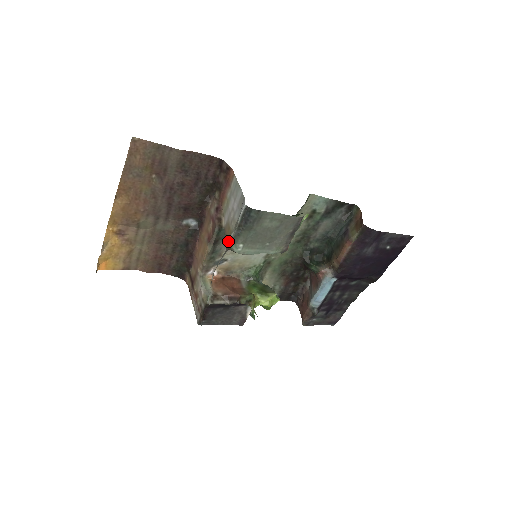
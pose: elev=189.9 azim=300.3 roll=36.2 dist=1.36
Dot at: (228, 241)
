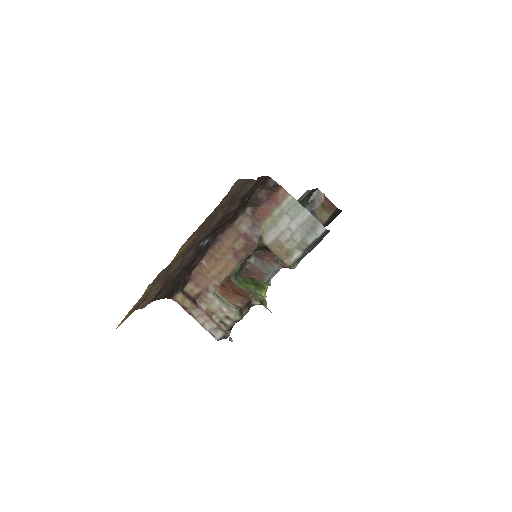
Dot at: (286, 260)
